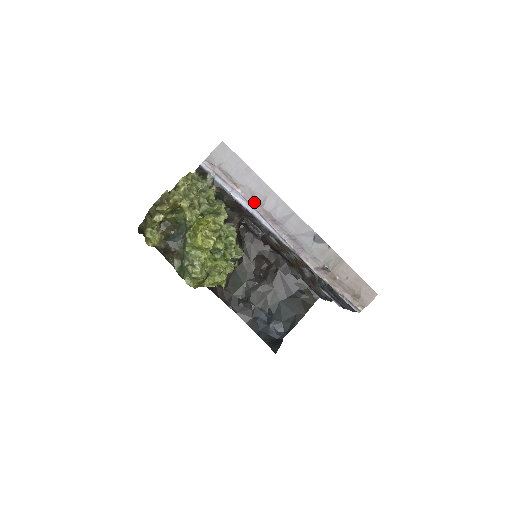
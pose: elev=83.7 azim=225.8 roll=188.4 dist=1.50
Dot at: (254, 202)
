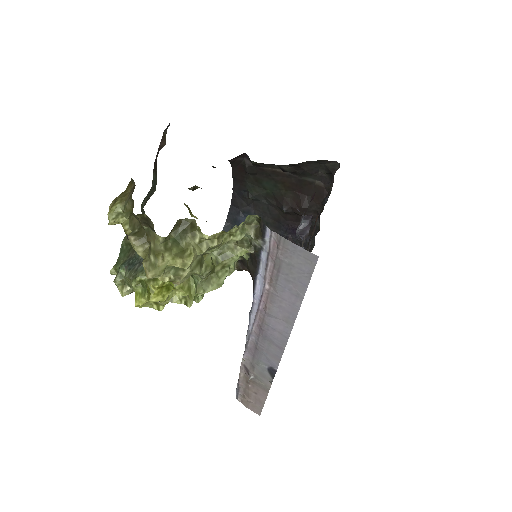
Dot at: (266, 305)
